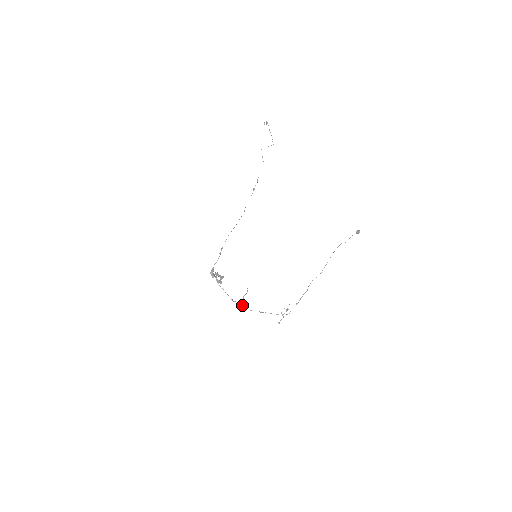
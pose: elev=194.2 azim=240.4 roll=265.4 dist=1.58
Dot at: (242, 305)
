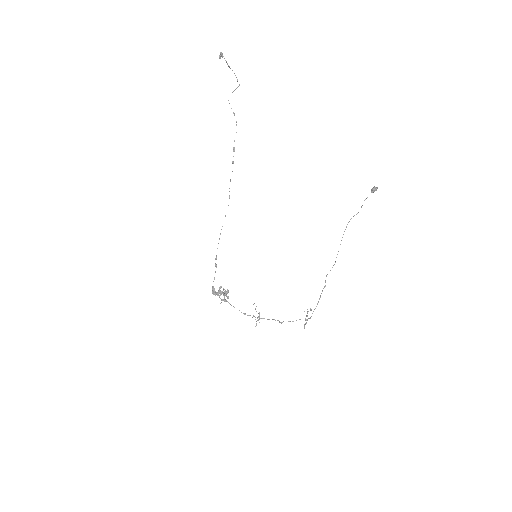
Dot at: occluded
